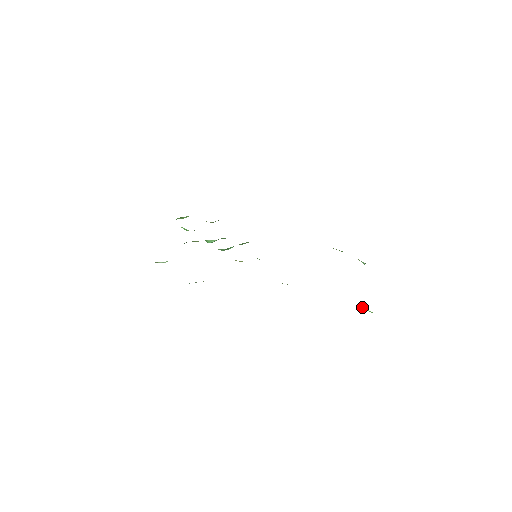
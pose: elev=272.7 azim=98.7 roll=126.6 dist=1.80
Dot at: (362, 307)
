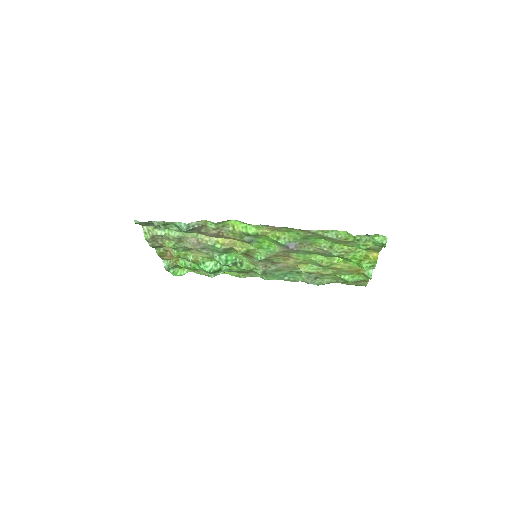
Dot at: (373, 237)
